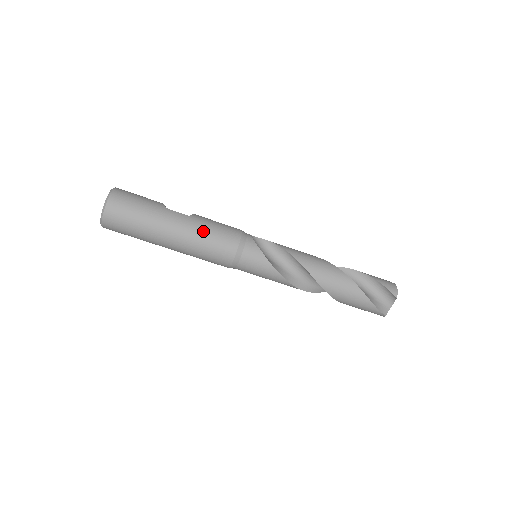
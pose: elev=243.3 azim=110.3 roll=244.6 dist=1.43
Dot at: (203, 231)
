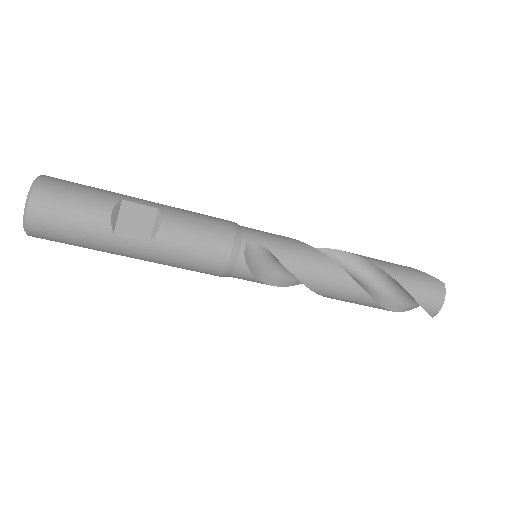
Dot at: (172, 261)
